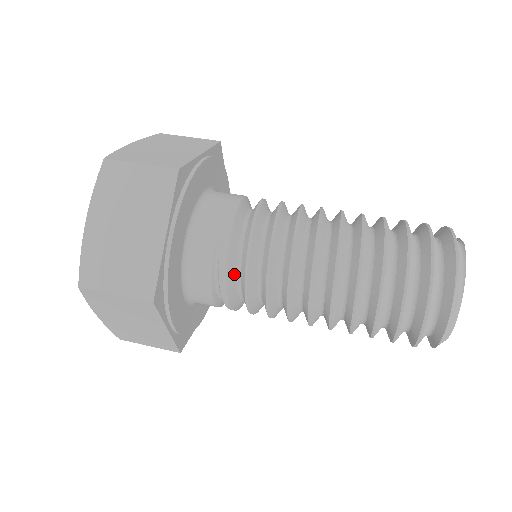
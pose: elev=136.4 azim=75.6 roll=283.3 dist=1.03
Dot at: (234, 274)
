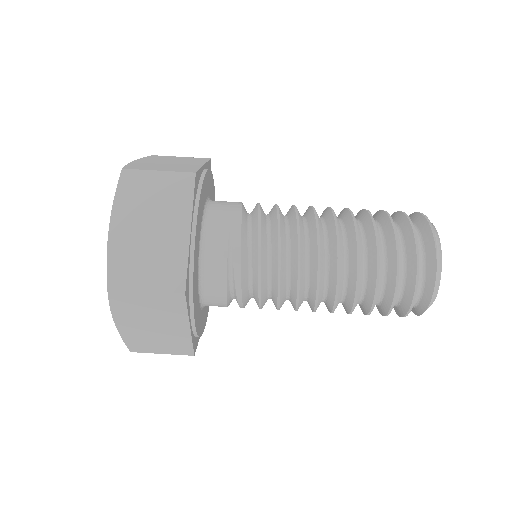
Dot at: (246, 268)
